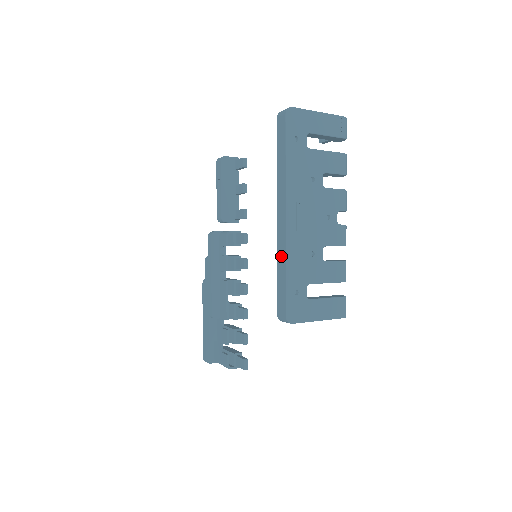
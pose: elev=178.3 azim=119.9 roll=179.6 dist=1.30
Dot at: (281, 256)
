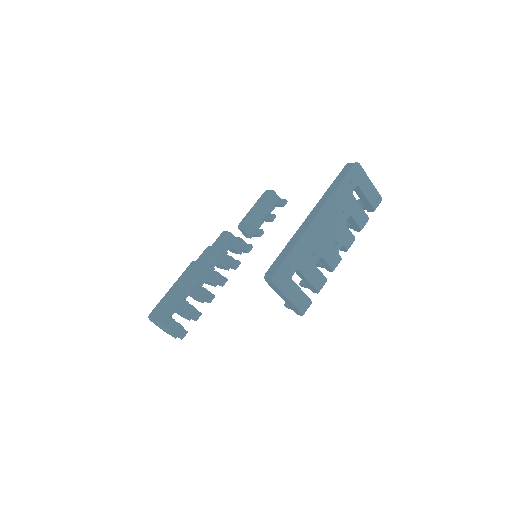
Dot at: (295, 238)
